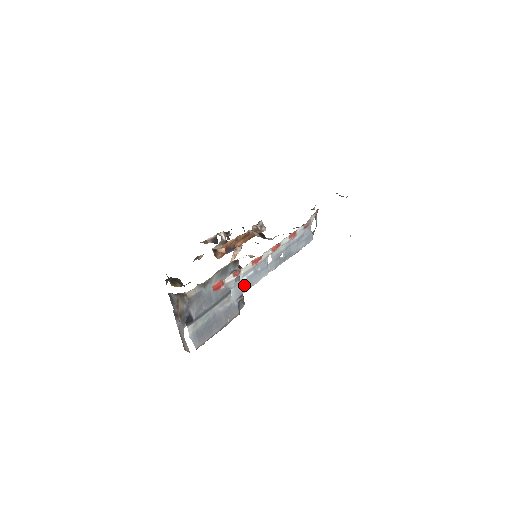
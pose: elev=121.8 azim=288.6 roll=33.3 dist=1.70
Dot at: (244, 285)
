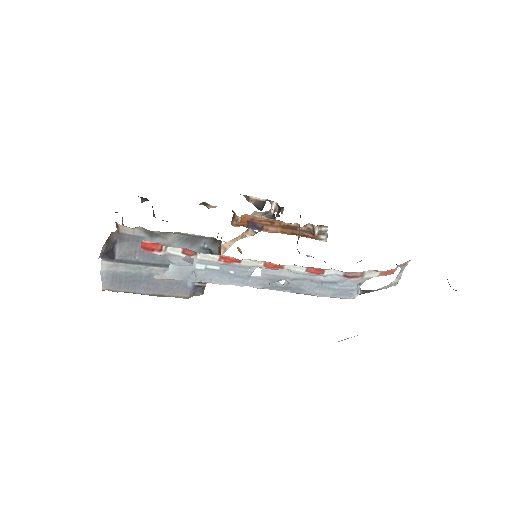
Dot at: (196, 273)
